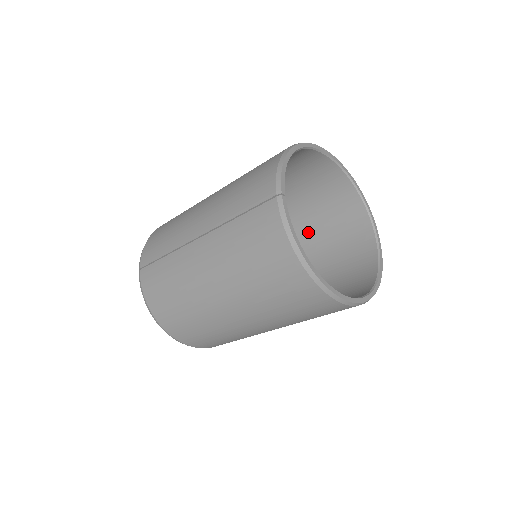
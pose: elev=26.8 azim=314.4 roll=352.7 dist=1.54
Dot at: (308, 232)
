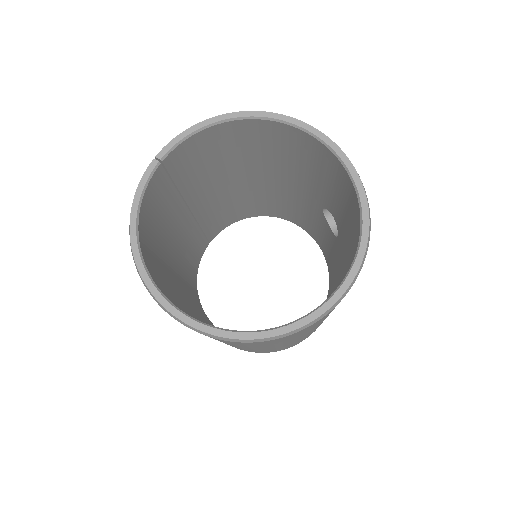
Dot at: (344, 256)
